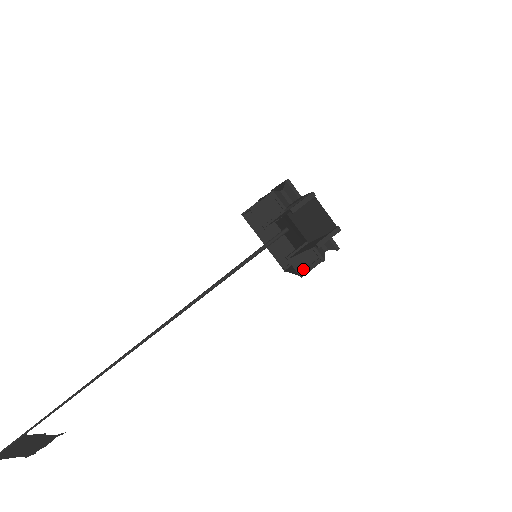
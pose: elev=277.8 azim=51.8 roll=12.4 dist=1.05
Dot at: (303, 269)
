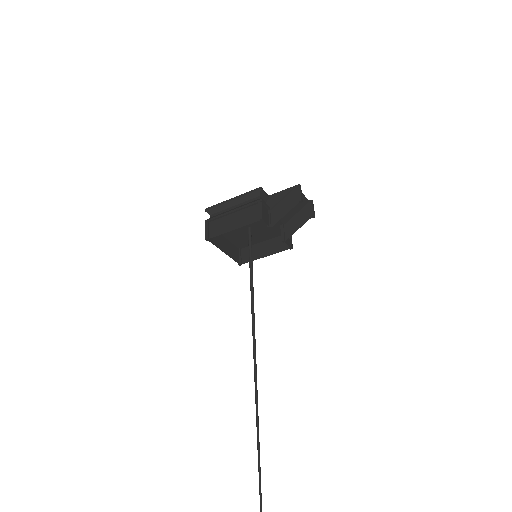
Dot at: (289, 243)
